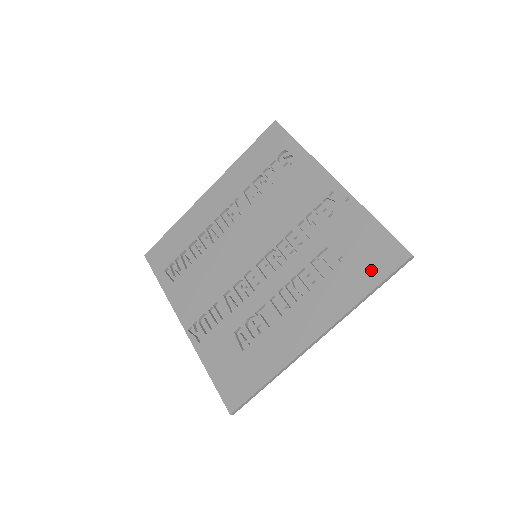
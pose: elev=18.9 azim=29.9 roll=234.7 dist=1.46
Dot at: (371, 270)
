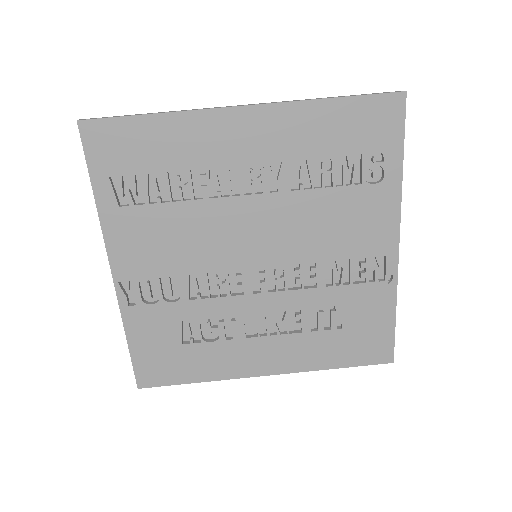
Dot at: (355, 353)
